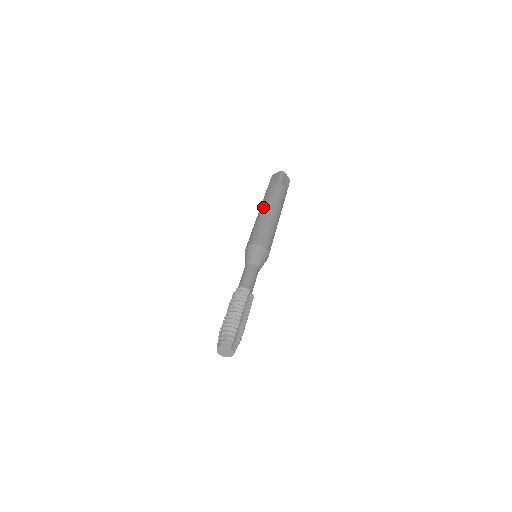
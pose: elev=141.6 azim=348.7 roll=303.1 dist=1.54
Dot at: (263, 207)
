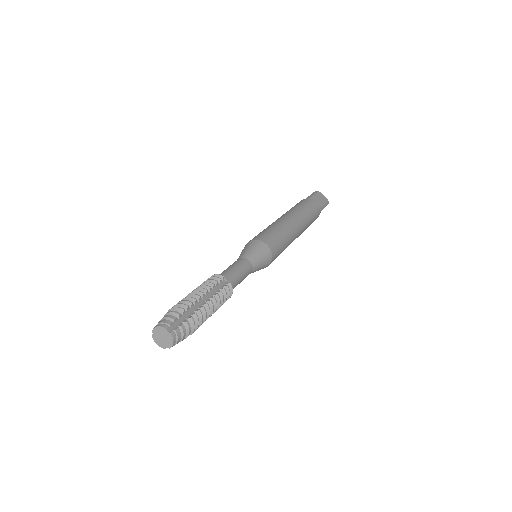
Dot at: occluded
